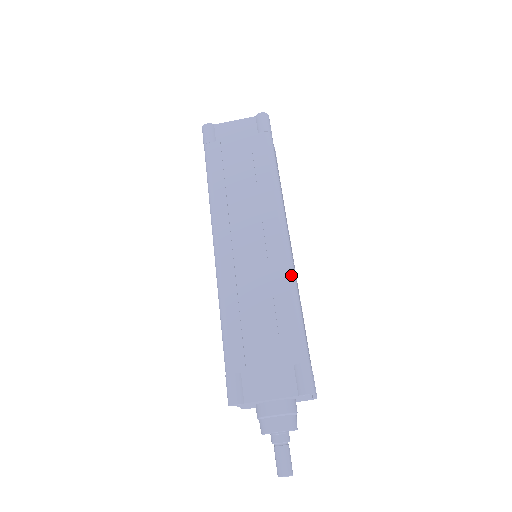
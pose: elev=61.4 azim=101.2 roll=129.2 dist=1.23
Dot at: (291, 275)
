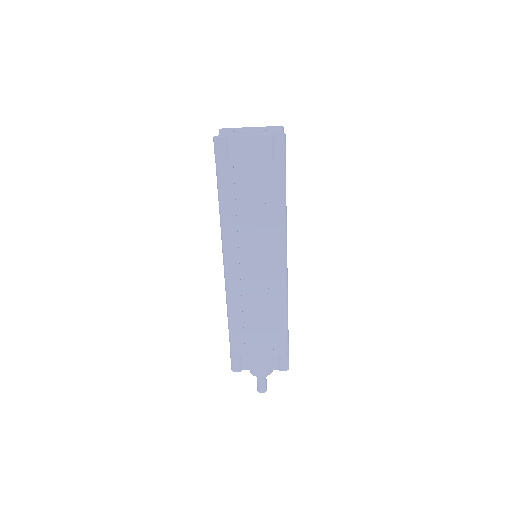
Dot at: (285, 298)
